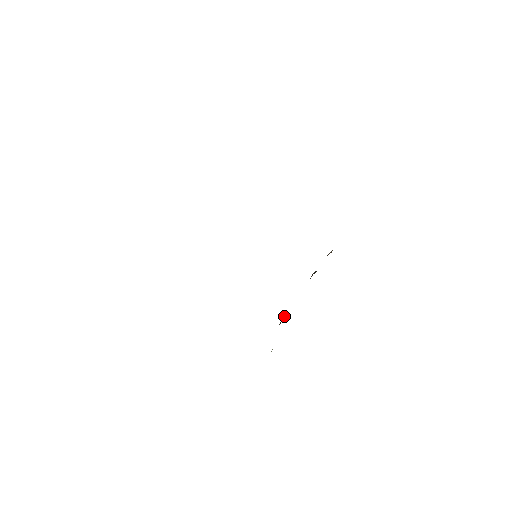
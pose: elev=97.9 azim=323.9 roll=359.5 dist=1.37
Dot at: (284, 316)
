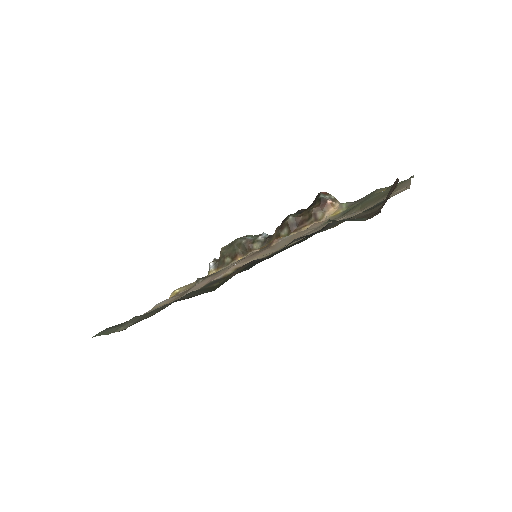
Dot at: (247, 244)
